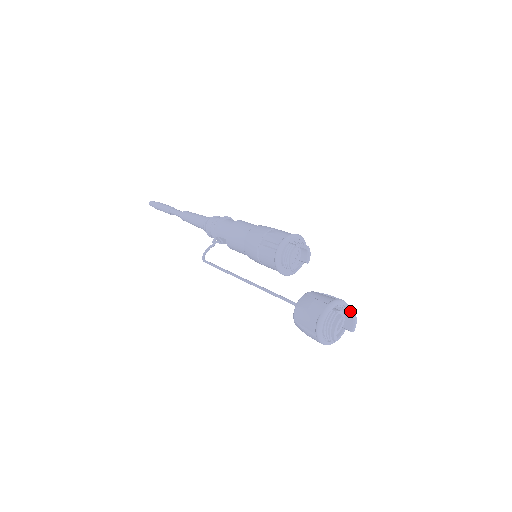
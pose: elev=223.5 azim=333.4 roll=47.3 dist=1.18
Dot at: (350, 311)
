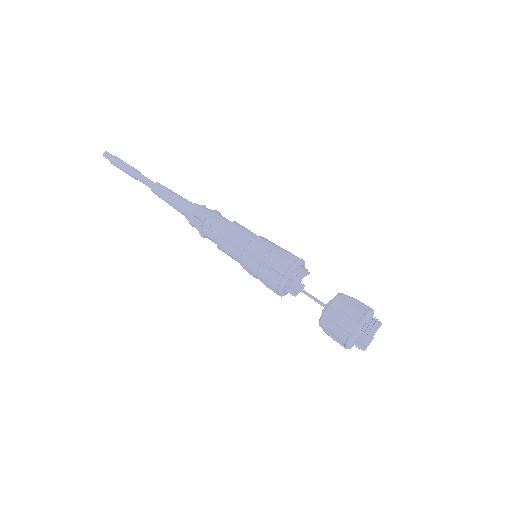
Dot at: occluded
